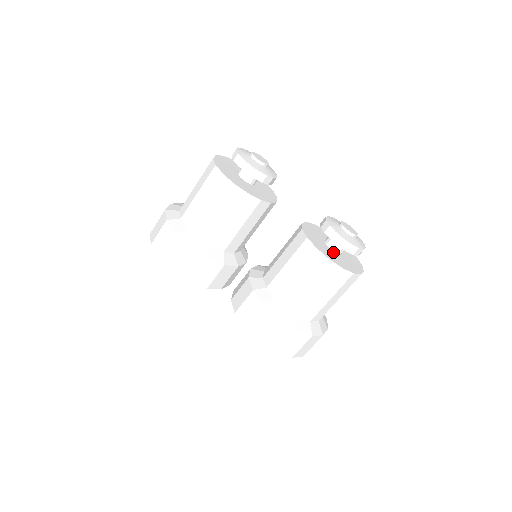
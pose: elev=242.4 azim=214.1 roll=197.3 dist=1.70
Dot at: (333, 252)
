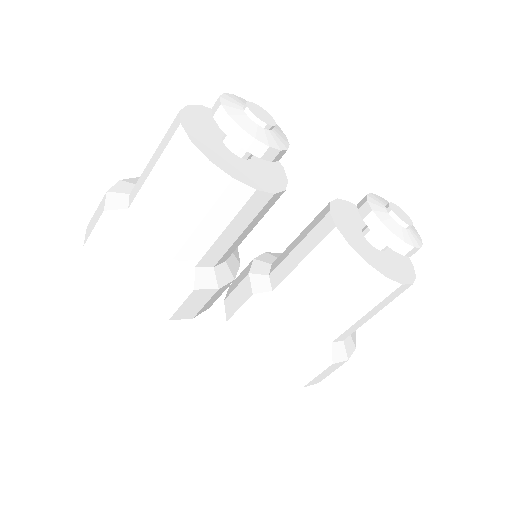
Dot at: (379, 253)
